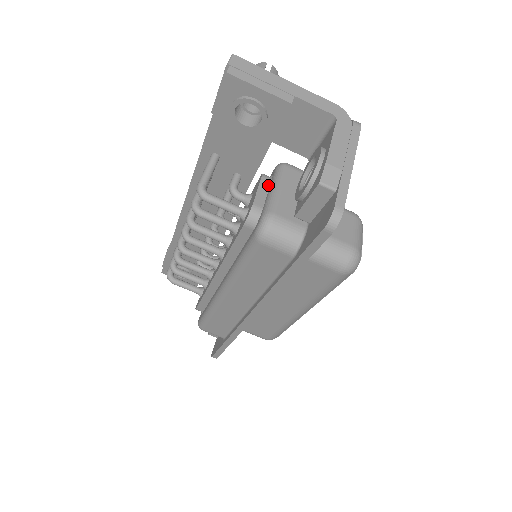
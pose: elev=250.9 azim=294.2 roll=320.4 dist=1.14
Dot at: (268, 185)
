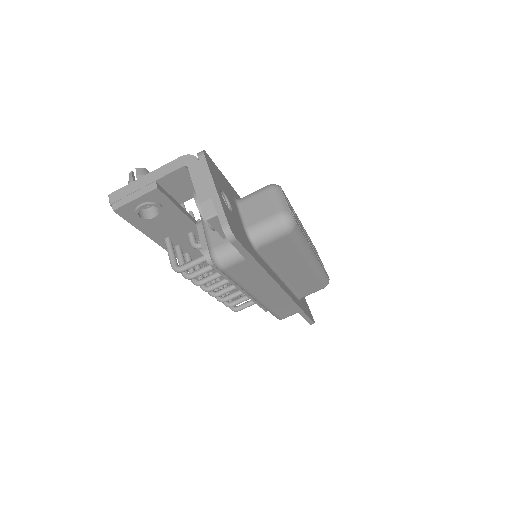
Dot at: occluded
